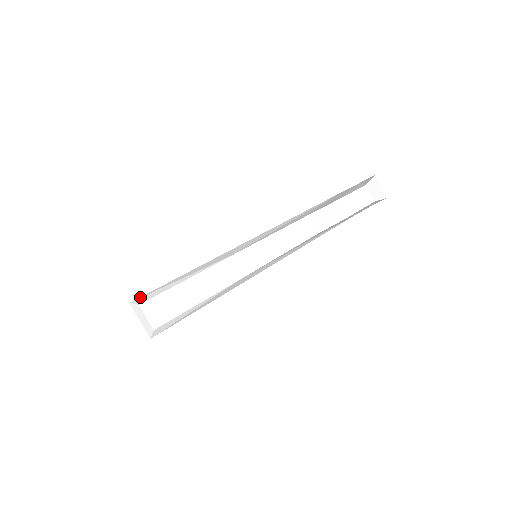
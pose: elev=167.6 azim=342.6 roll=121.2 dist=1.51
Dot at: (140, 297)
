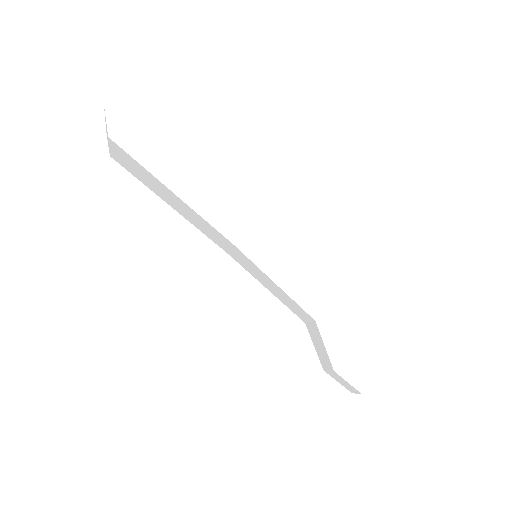
Dot at: (120, 118)
